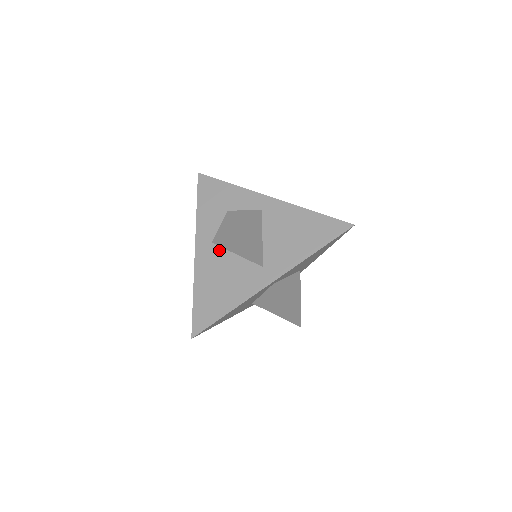
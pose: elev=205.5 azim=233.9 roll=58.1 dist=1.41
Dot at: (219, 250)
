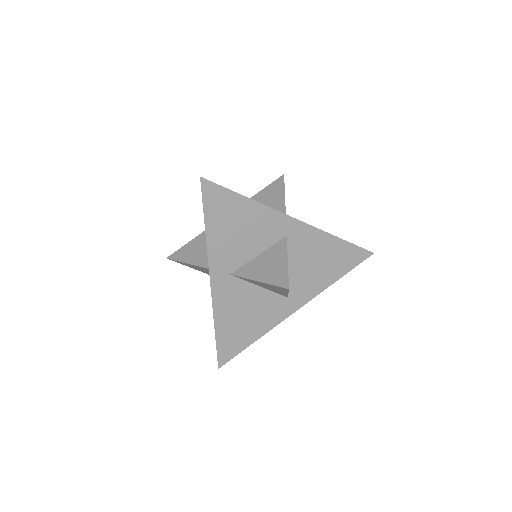
Dot at: (240, 283)
